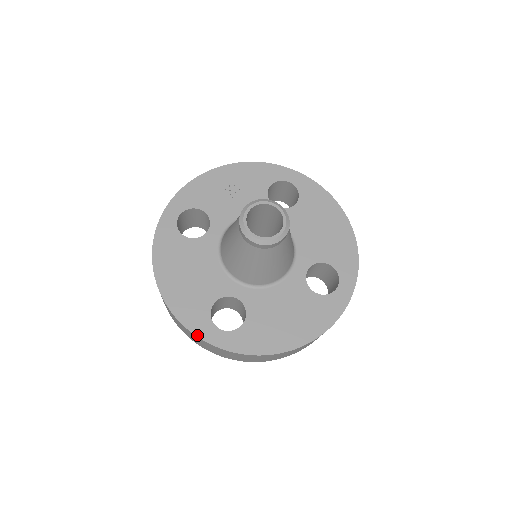
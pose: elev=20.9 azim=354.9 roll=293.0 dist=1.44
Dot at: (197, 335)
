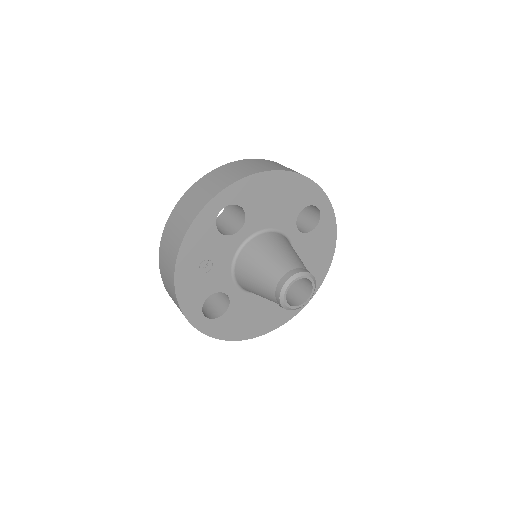
Dot at: occluded
